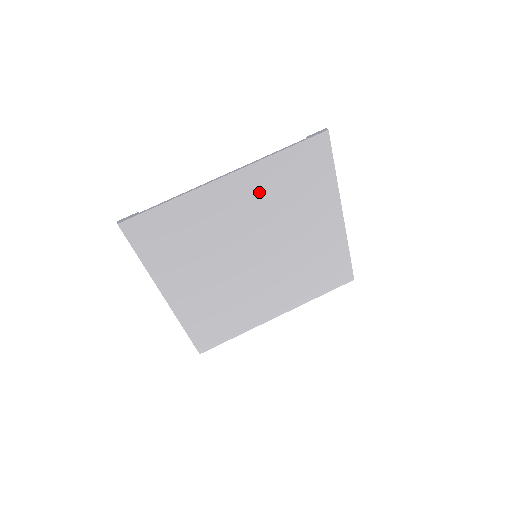
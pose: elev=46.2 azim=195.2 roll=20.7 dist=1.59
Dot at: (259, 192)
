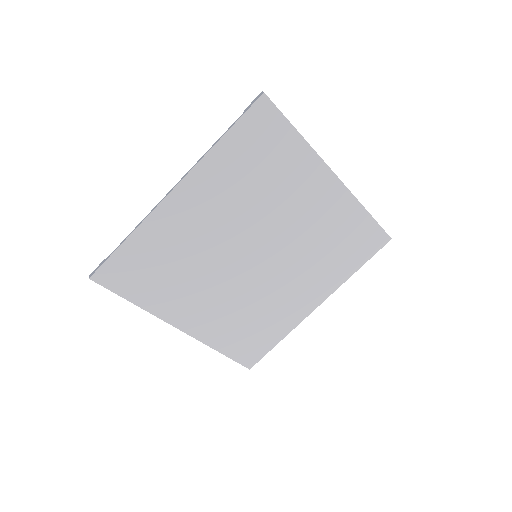
Dot at: (220, 191)
